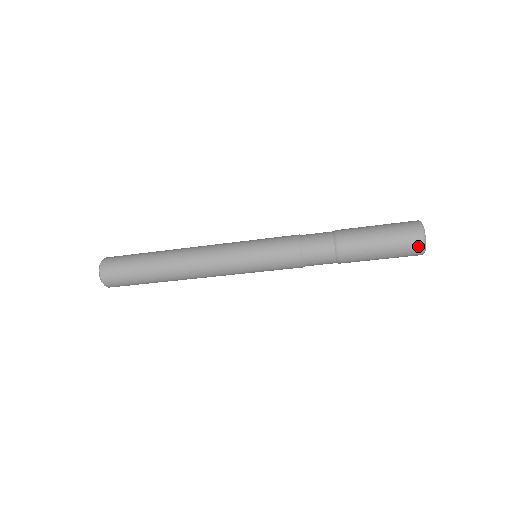
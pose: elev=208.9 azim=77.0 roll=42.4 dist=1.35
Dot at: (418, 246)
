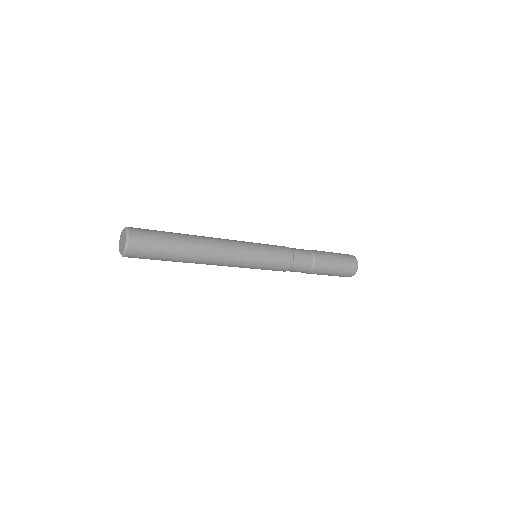
Dot at: occluded
